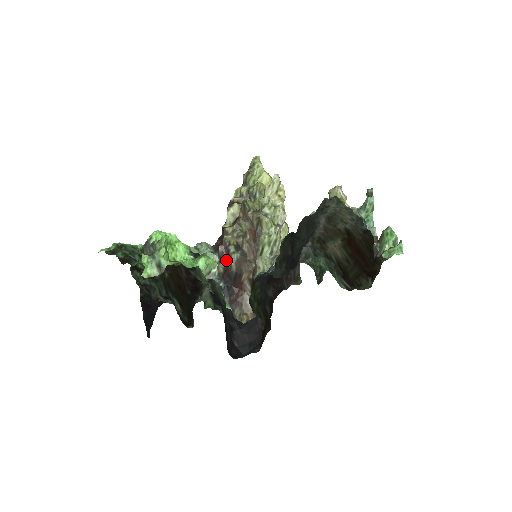
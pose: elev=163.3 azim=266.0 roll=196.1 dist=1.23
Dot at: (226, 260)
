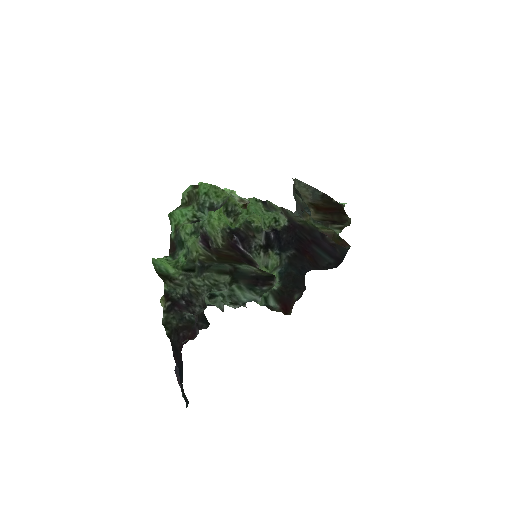
Dot at: occluded
